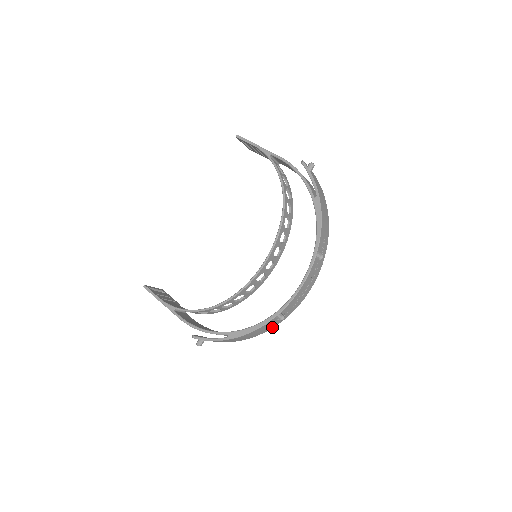
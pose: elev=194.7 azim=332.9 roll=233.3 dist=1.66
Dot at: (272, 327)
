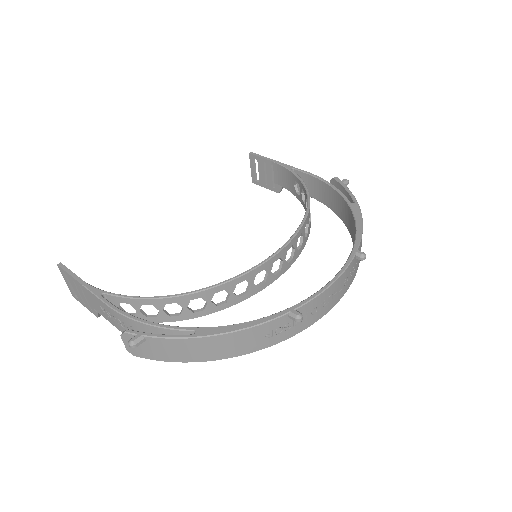
Dot at: (268, 344)
